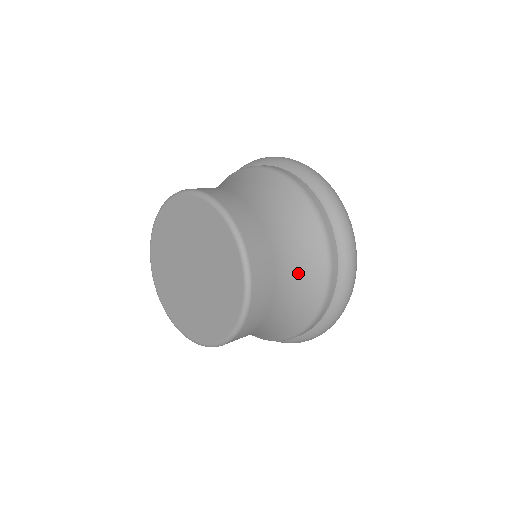
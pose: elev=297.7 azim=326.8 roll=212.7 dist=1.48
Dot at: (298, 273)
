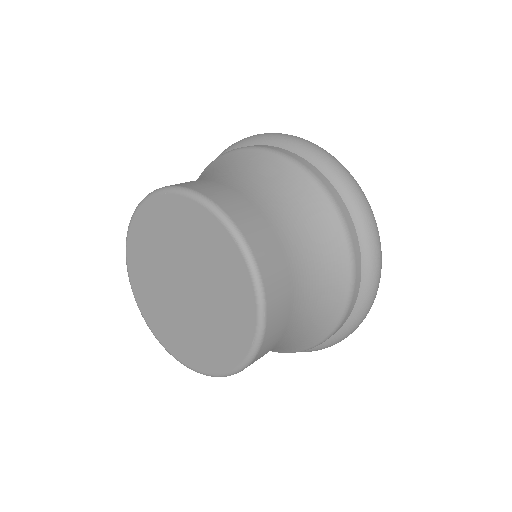
Dot at: (302, 226)
